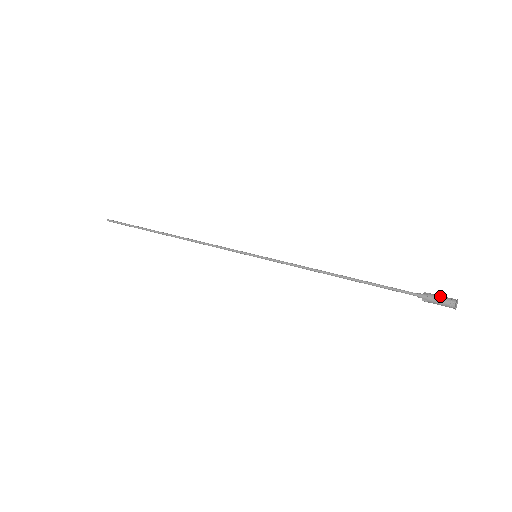
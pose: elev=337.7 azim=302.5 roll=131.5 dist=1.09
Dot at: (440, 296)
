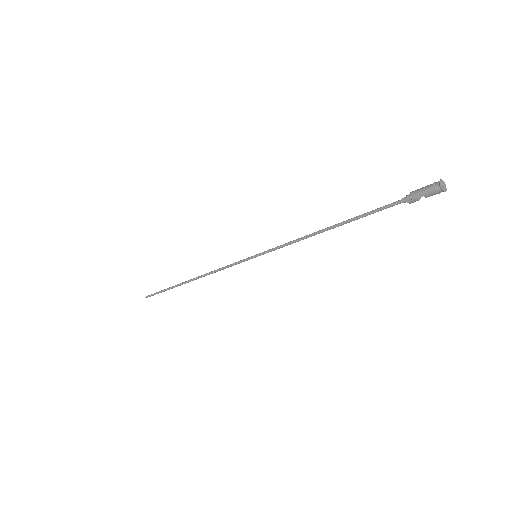
Dot at: (423, 187)
